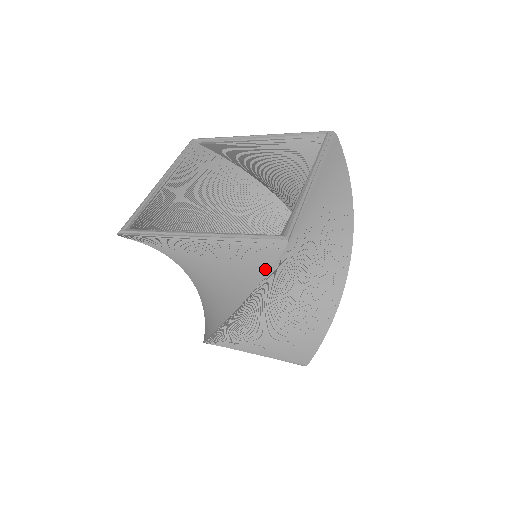
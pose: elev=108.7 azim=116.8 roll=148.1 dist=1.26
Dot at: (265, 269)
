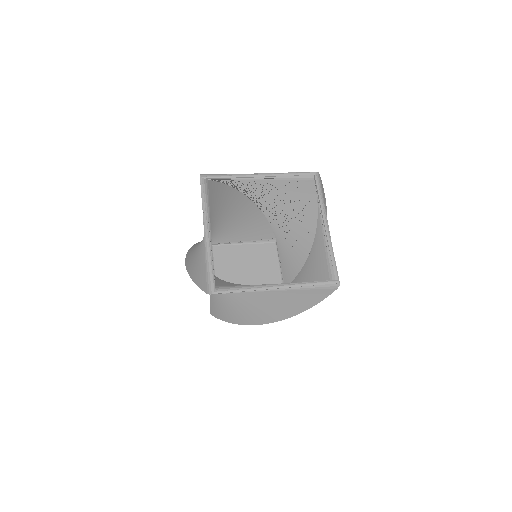
Dot at: (322, 298)
